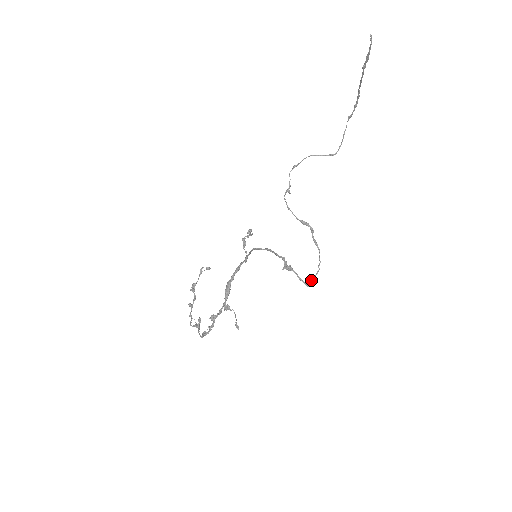
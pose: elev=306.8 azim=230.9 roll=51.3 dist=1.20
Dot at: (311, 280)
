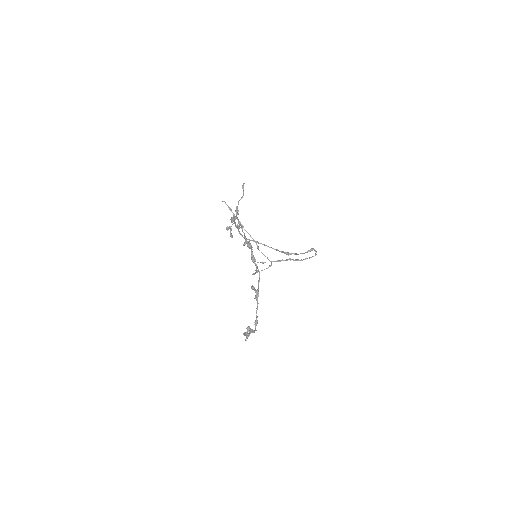
Dot at: occluded
